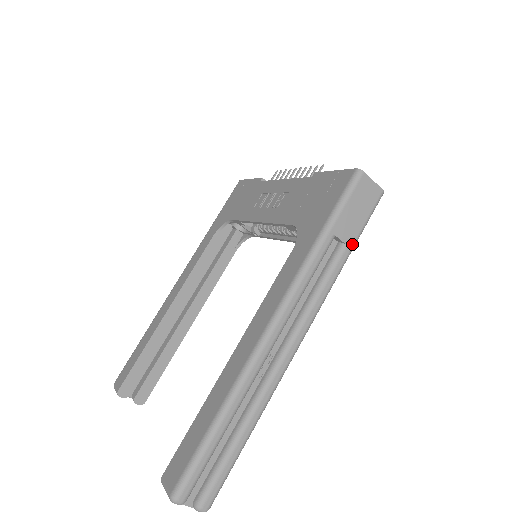
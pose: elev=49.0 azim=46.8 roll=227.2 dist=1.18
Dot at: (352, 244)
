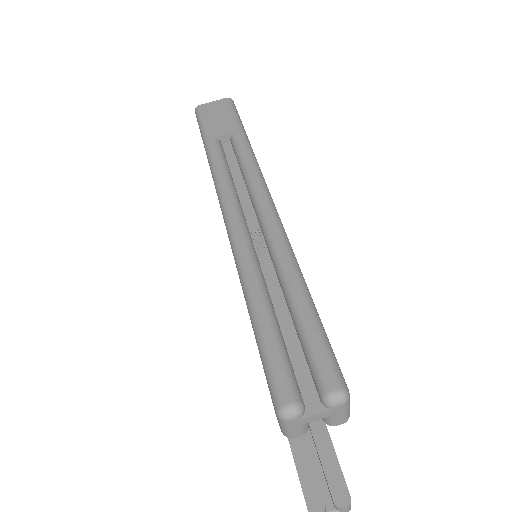
Dot at: (238, 130)
